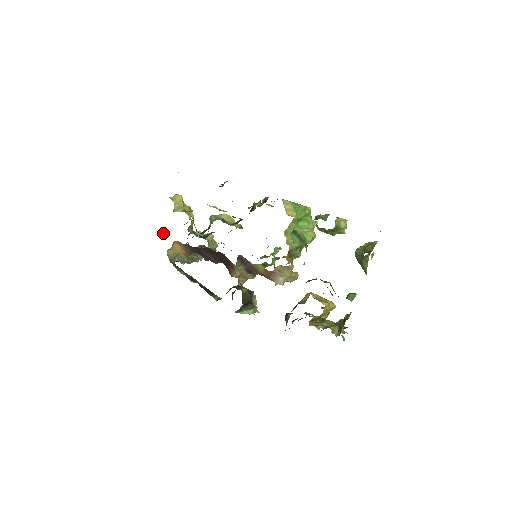
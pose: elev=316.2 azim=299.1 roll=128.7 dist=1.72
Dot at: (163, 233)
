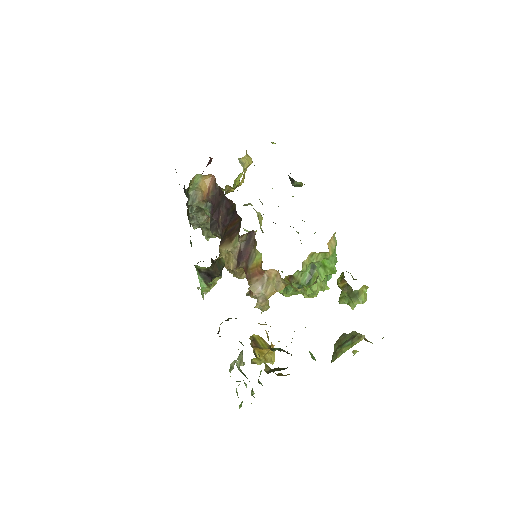
Dot at: (208, 164)
